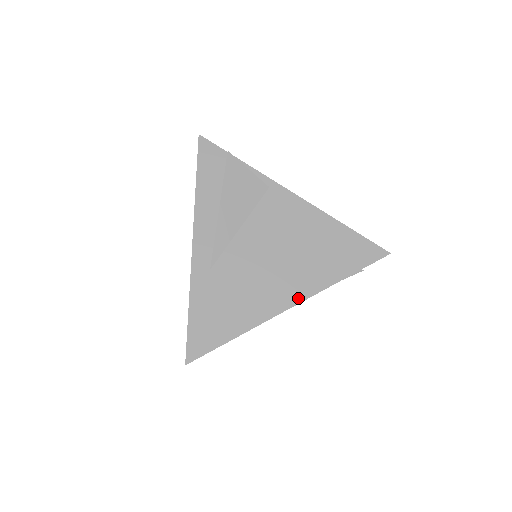
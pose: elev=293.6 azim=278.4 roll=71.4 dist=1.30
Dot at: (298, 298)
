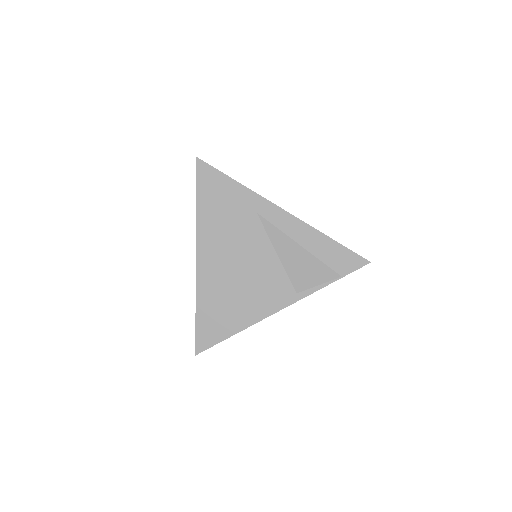
Dot at: (290, 215)
